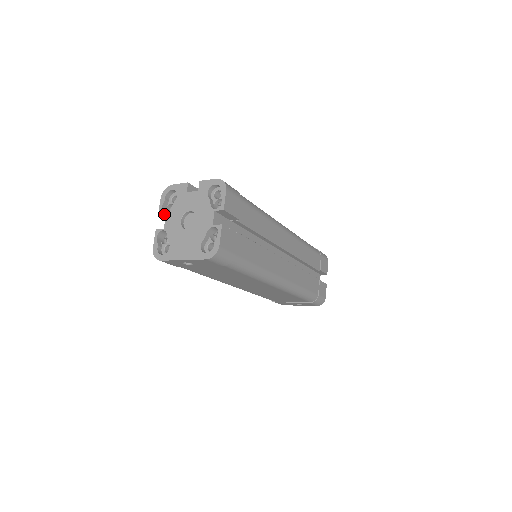
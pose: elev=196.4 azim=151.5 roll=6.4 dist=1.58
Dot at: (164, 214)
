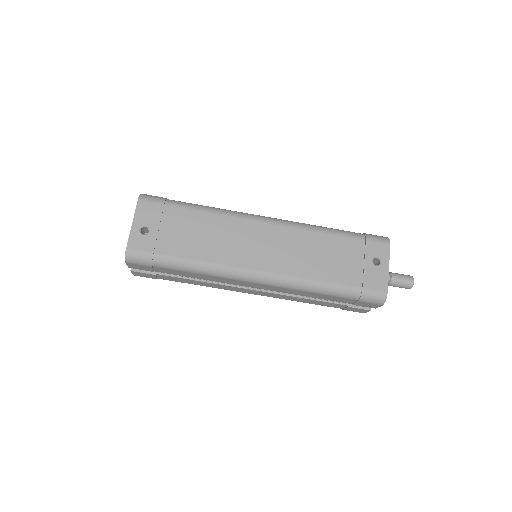
Dot at: occluded
